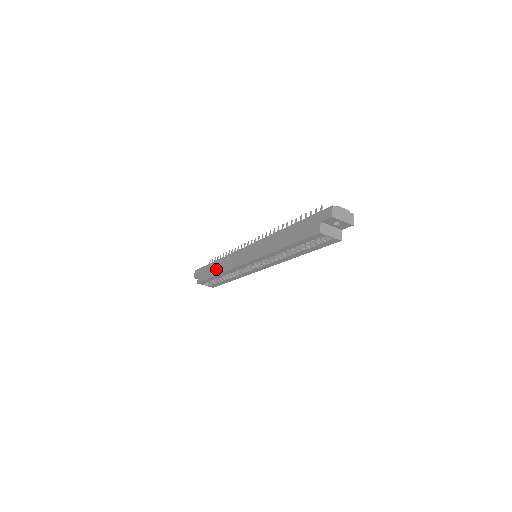
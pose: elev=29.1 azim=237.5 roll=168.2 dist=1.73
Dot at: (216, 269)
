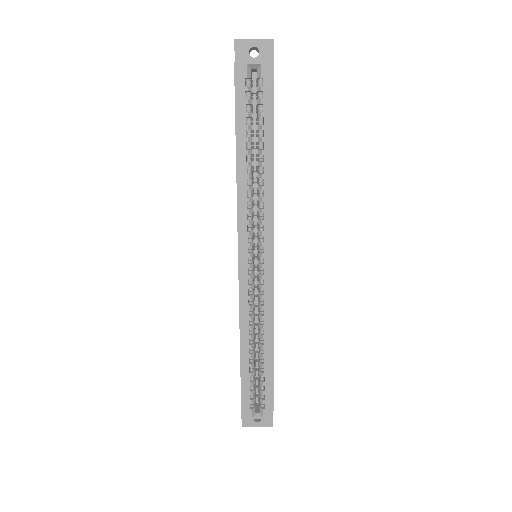
Dot at: occluded
